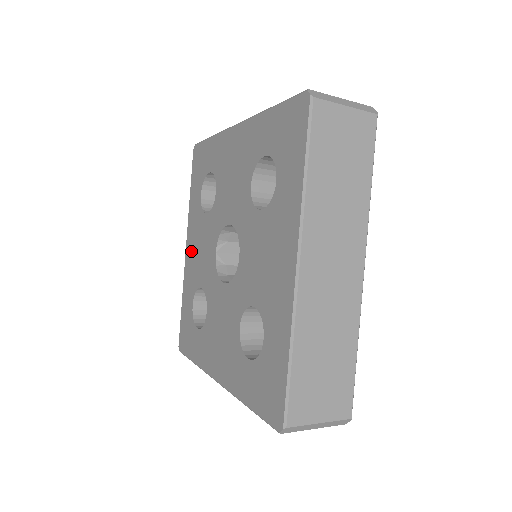
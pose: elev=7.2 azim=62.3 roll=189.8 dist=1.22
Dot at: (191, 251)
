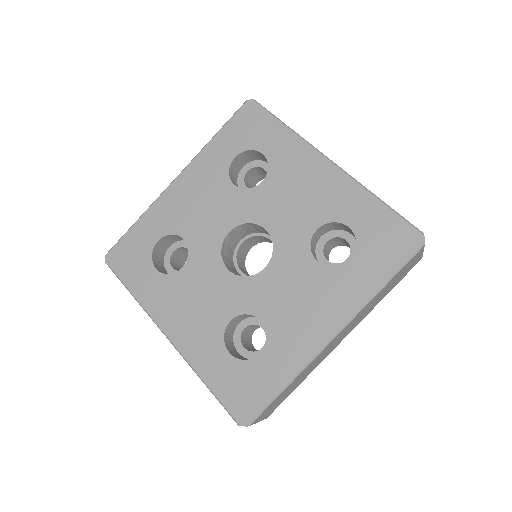
Dot at: (185, 191)
